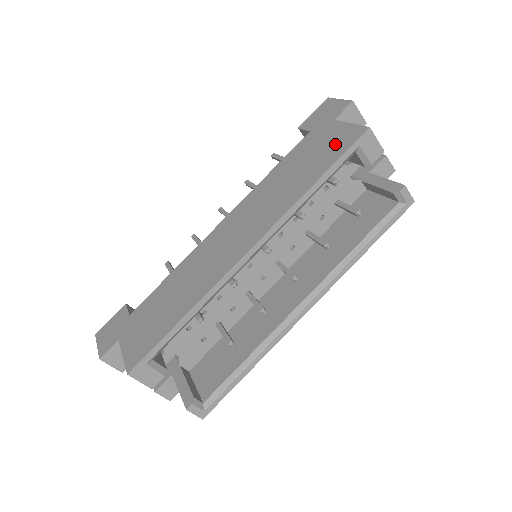
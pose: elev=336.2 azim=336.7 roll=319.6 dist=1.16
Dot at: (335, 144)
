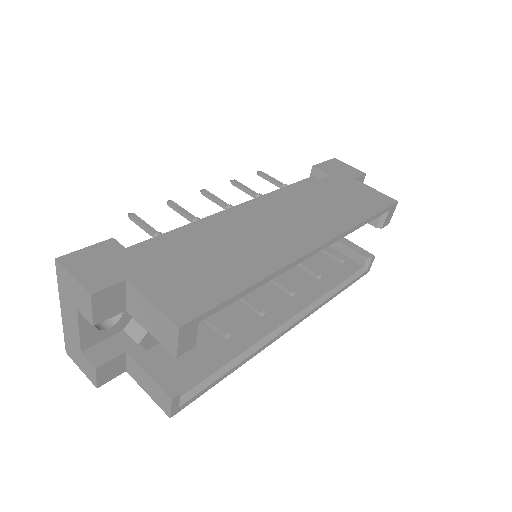
Dot at: (369, 198)
